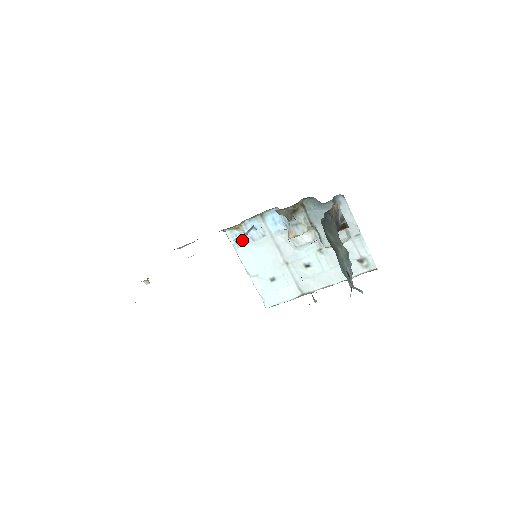
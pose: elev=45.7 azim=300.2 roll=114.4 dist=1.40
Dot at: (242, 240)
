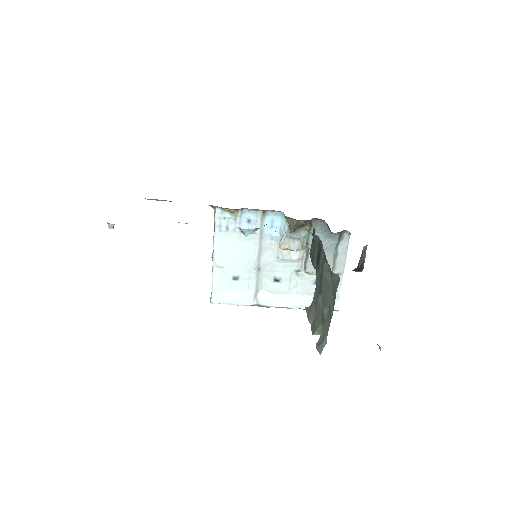
Dot at: (250, 233)
